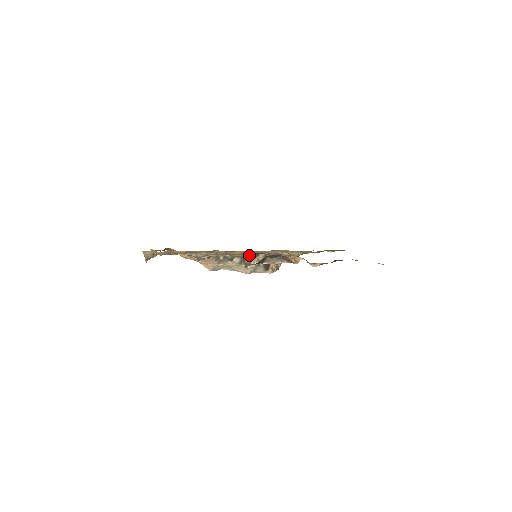
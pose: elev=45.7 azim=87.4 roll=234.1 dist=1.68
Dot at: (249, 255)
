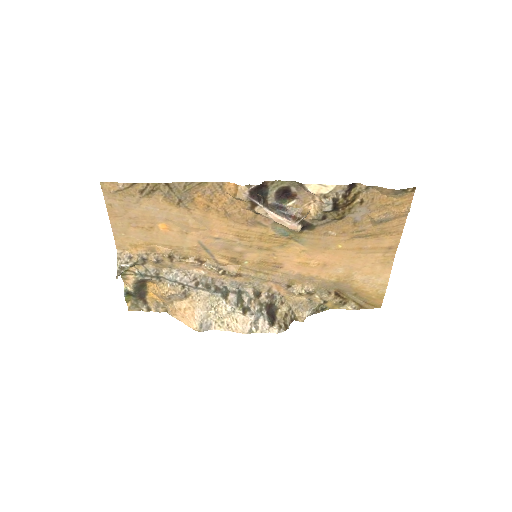
Dot at: (248, 292)
